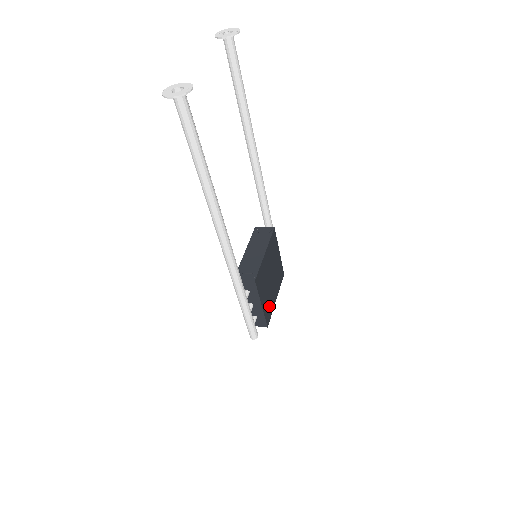
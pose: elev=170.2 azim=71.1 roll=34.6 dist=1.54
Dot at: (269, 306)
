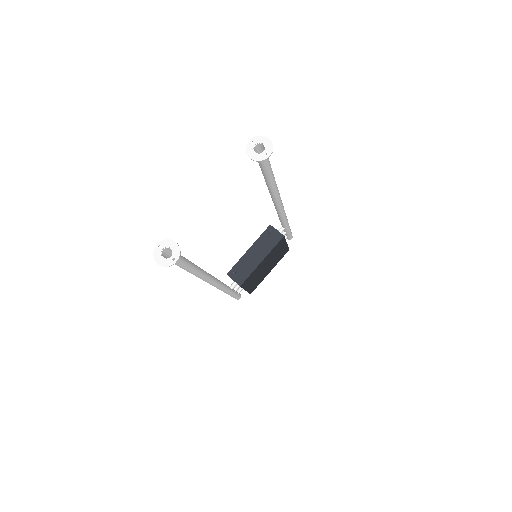
Dot at: (257, 282)
